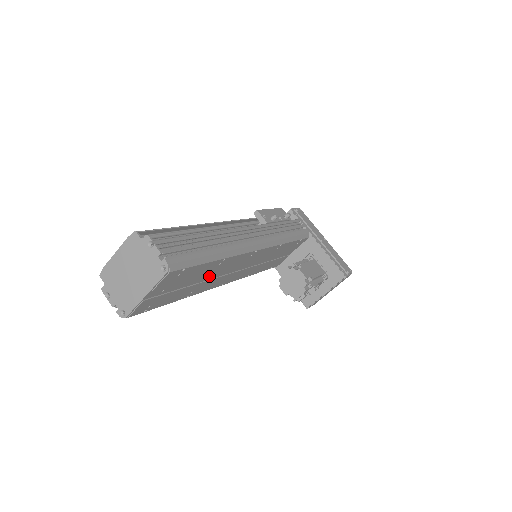
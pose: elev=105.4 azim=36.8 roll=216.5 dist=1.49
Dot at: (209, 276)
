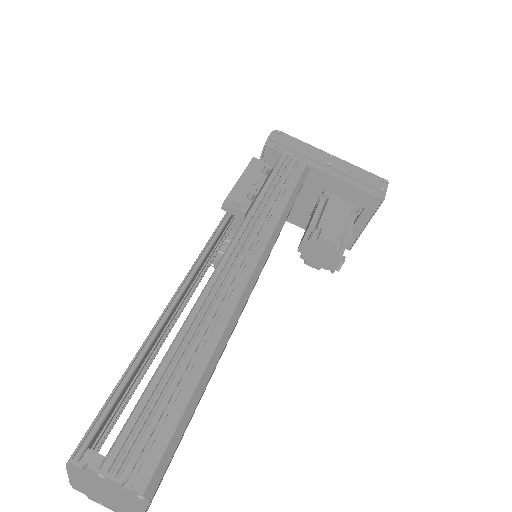
Dot at: occluded
